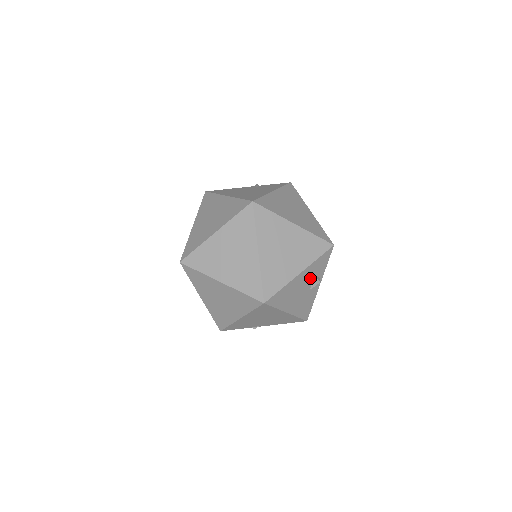
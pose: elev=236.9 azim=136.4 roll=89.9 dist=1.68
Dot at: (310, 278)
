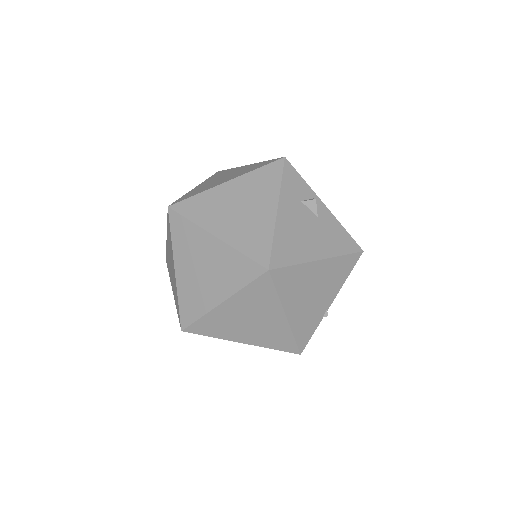
Dot at: (300, 207)
